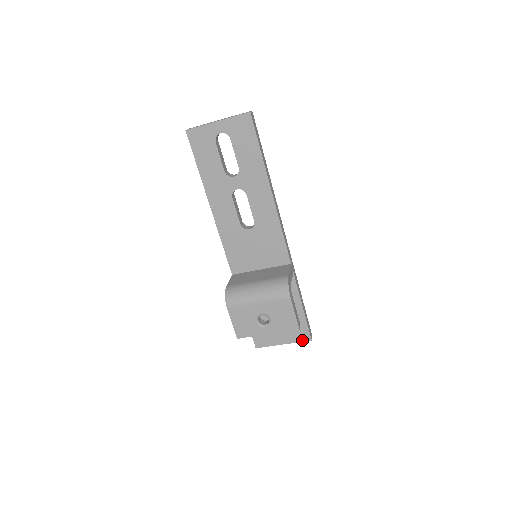
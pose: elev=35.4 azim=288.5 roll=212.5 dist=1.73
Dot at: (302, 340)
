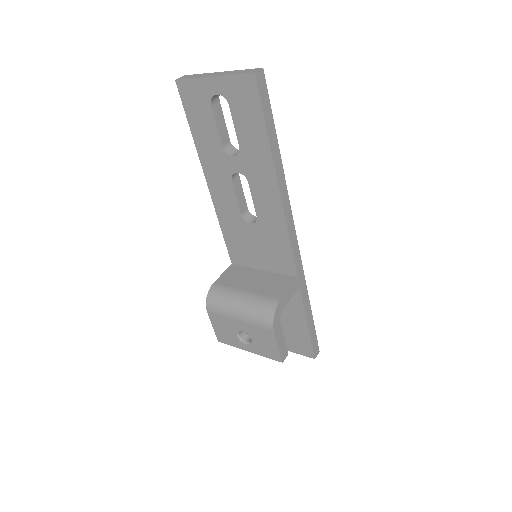
Dot at: (304, 354)
